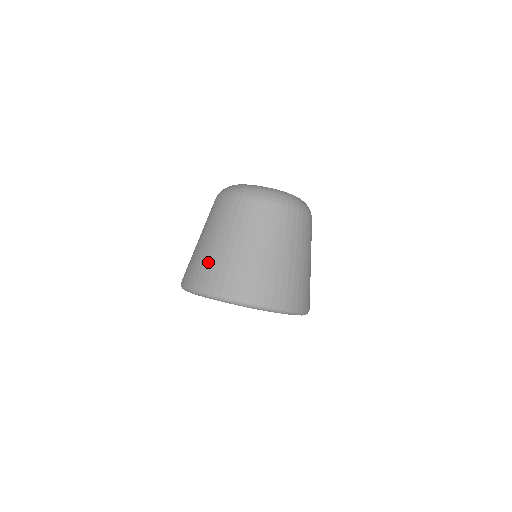
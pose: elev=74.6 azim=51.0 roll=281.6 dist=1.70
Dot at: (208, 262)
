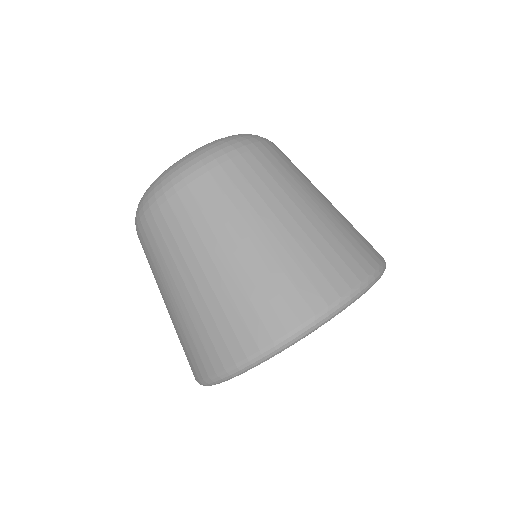
Dot at: (188, 332)
